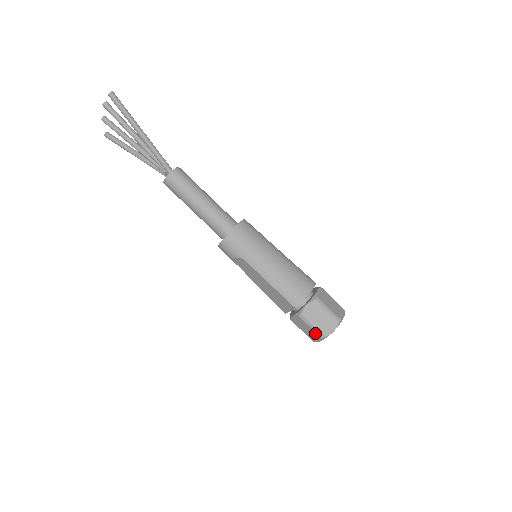
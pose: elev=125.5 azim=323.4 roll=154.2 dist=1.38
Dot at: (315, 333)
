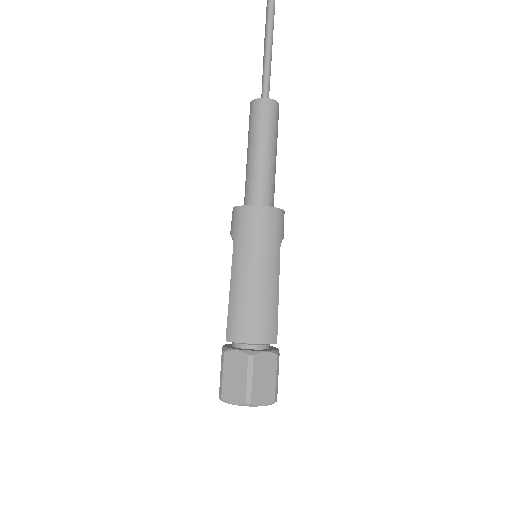
Dot at: (220, 384)
